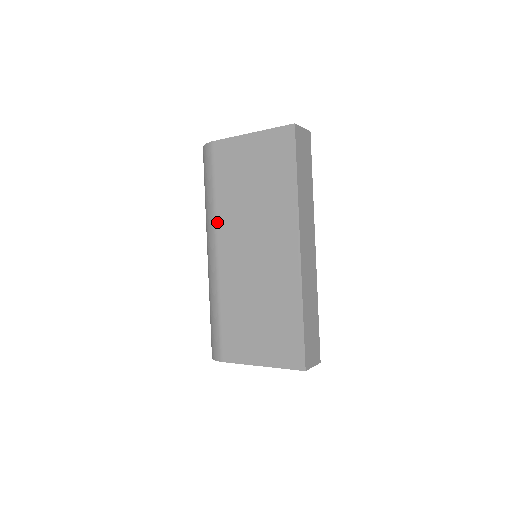
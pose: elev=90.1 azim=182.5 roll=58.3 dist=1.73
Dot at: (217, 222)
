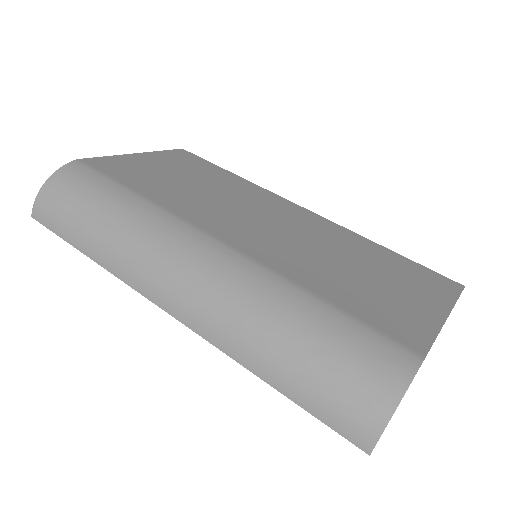
Dot at: (178, 213)
